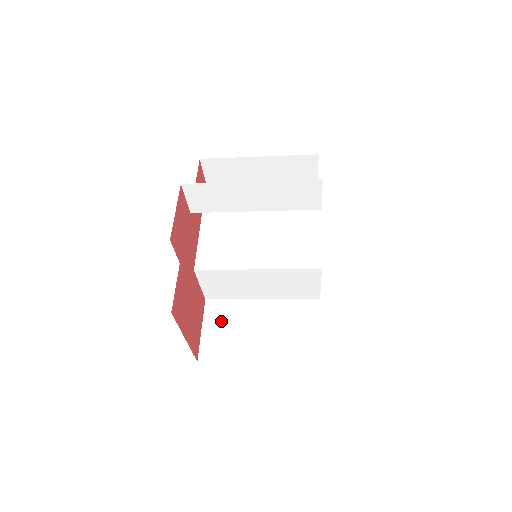
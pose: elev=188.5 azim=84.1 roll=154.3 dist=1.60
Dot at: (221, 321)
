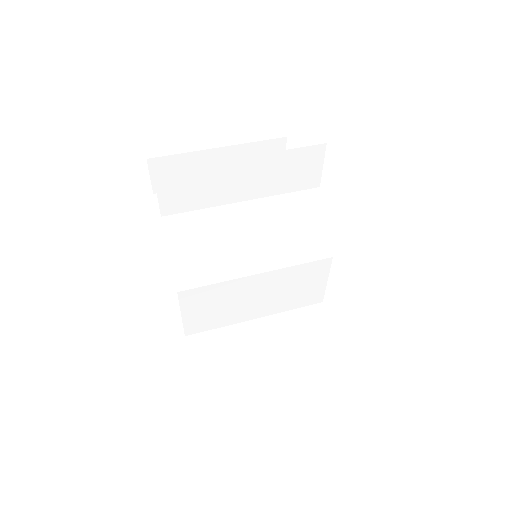
Dot at: (216, 357)
